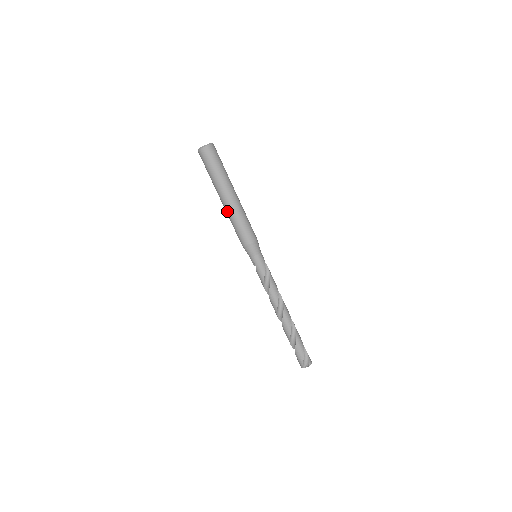
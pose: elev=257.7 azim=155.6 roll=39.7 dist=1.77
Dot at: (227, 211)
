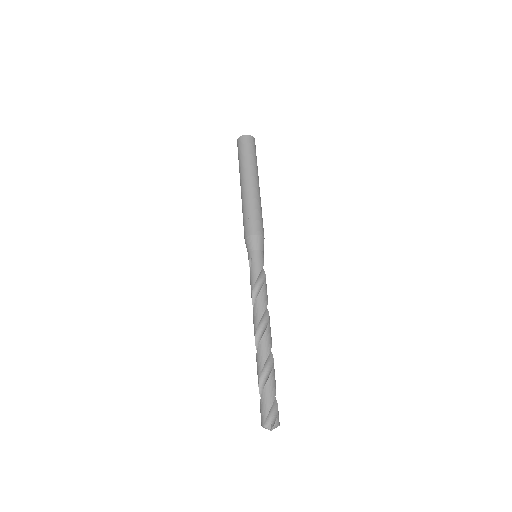
Dot at: (243, 197)
